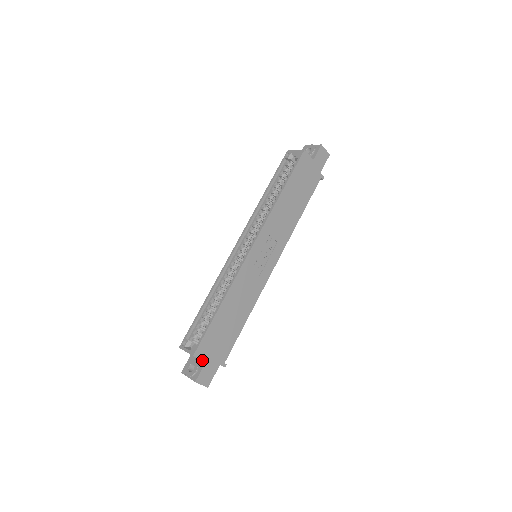
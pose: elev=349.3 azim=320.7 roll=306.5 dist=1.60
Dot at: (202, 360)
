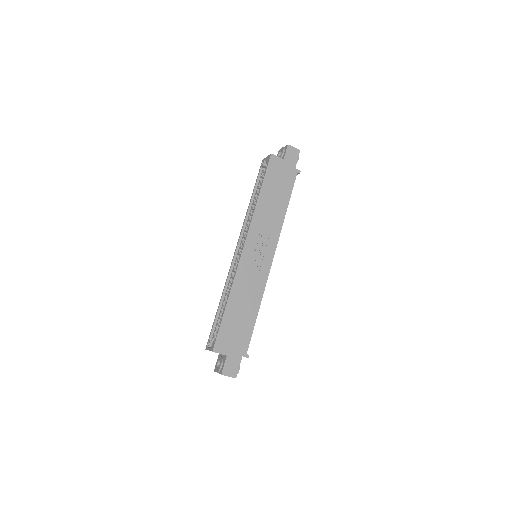
Dot at: (223, 354)
